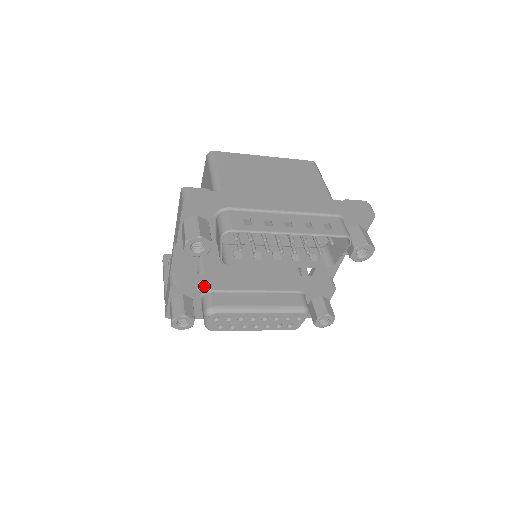
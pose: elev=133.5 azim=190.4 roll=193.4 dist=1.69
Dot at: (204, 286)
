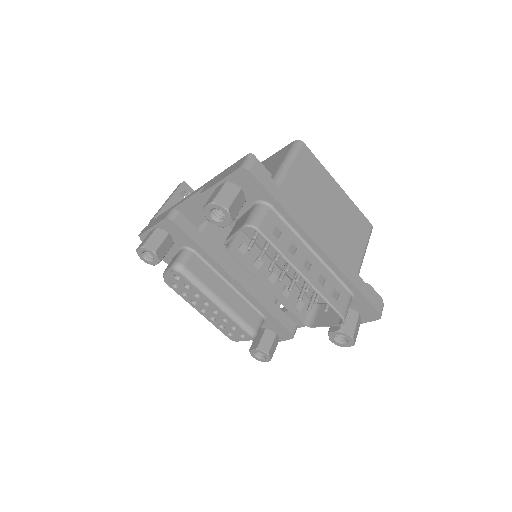
Dot at: (193, 243)
